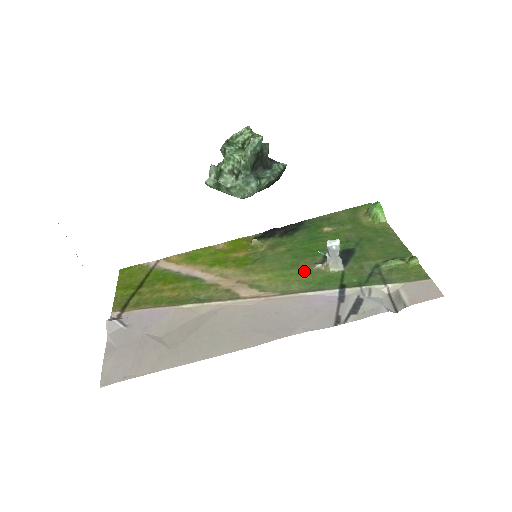
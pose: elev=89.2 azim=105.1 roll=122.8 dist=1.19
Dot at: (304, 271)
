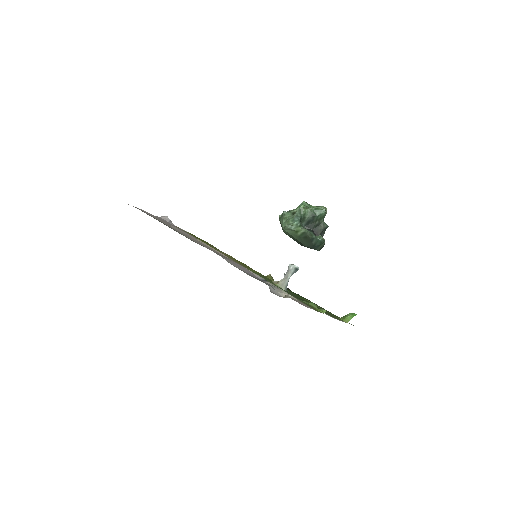
Dot at: occluded
